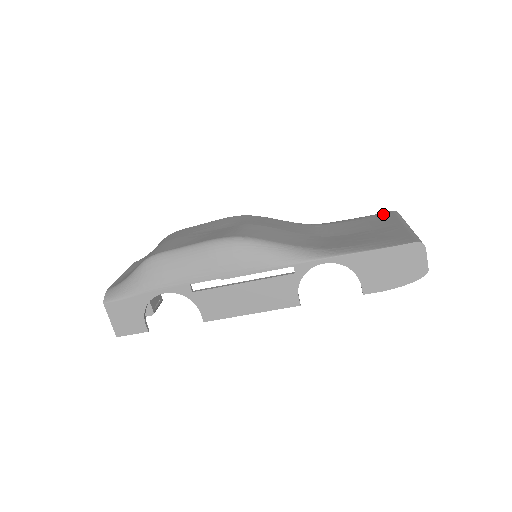
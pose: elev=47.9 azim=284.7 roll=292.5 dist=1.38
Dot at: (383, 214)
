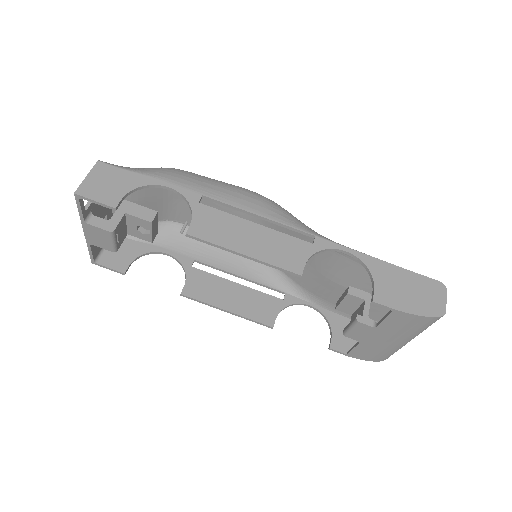
Dot at: occluded
